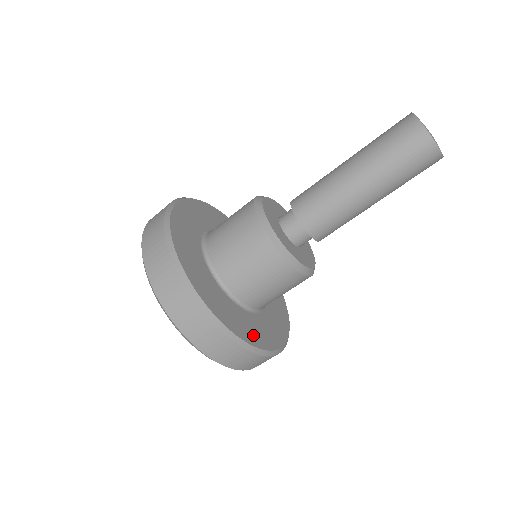
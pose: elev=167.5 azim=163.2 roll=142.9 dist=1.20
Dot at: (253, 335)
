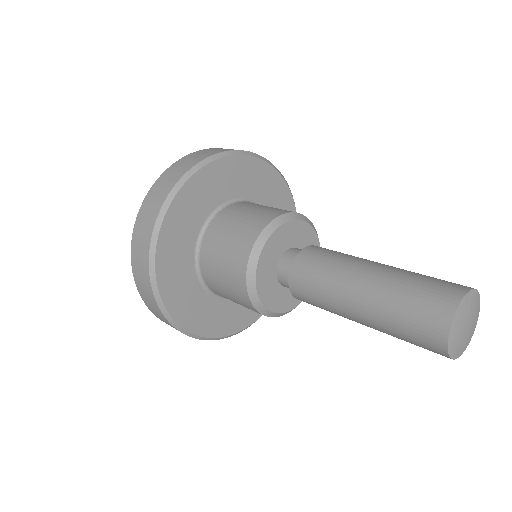
Dot at: (201, 322)
